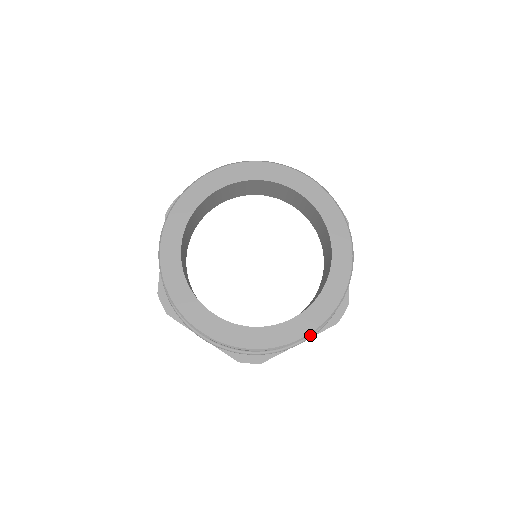
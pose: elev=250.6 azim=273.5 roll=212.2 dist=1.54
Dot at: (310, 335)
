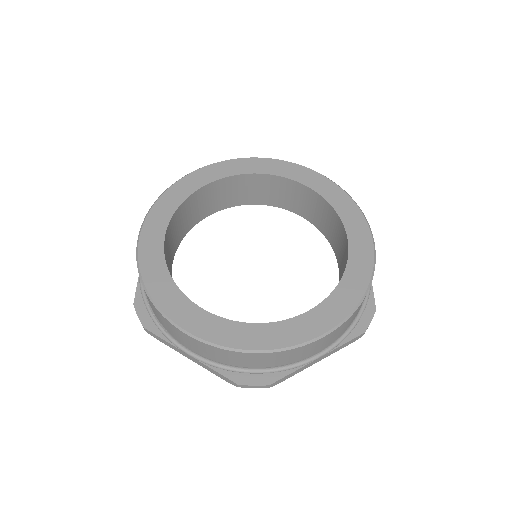
Dot at: (331, 345)
